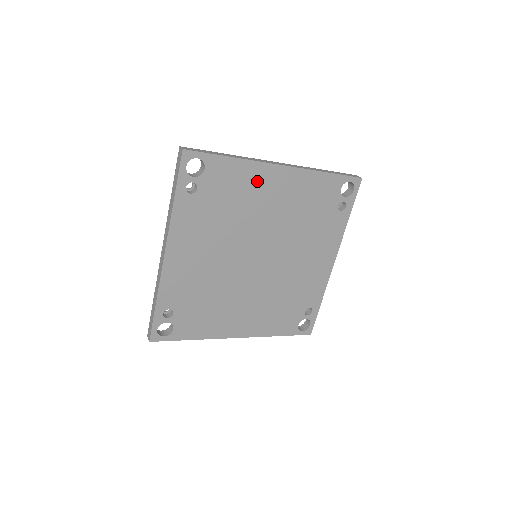
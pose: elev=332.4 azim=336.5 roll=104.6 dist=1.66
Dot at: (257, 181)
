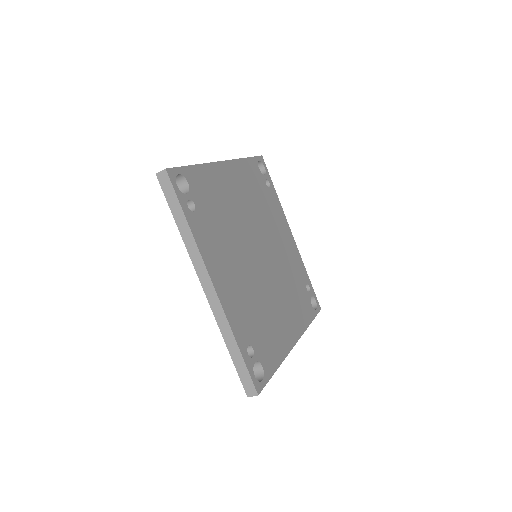
Dot at: (220, 181)
